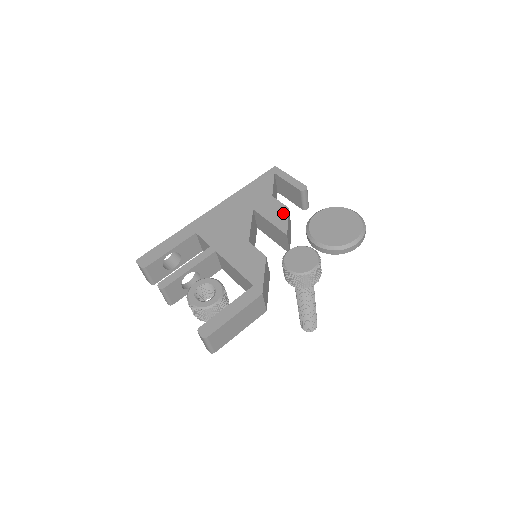
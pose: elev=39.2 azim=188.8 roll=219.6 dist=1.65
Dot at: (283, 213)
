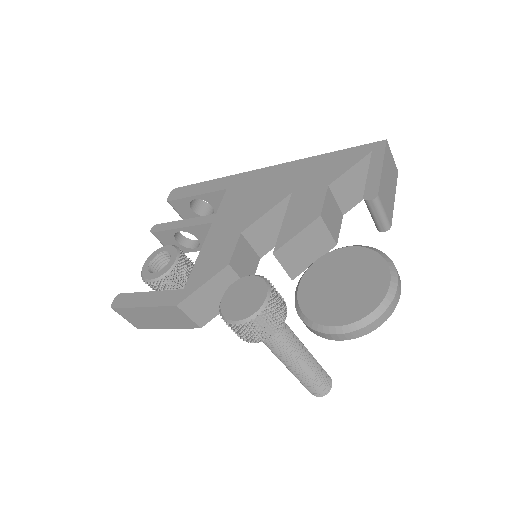
Dot at: (306, 219)
